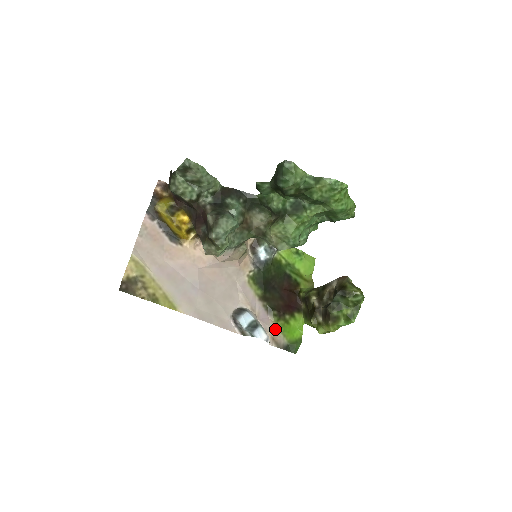
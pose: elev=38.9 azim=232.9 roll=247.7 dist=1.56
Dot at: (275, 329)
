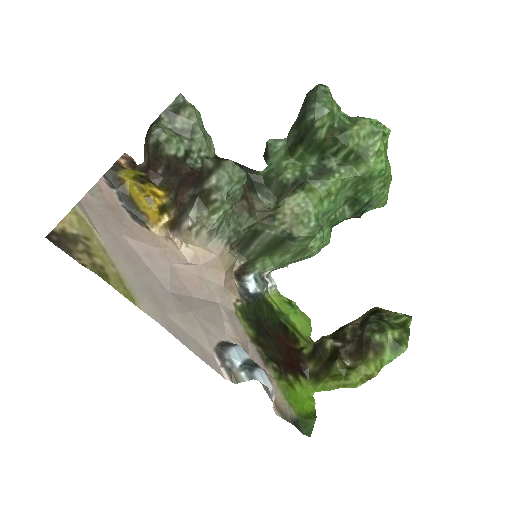
Dot at: (276, 390)
